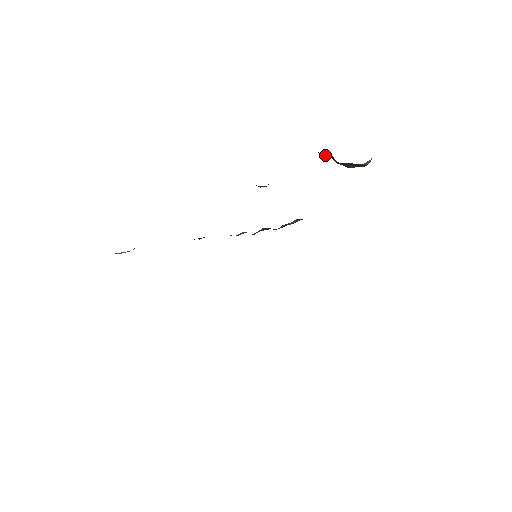
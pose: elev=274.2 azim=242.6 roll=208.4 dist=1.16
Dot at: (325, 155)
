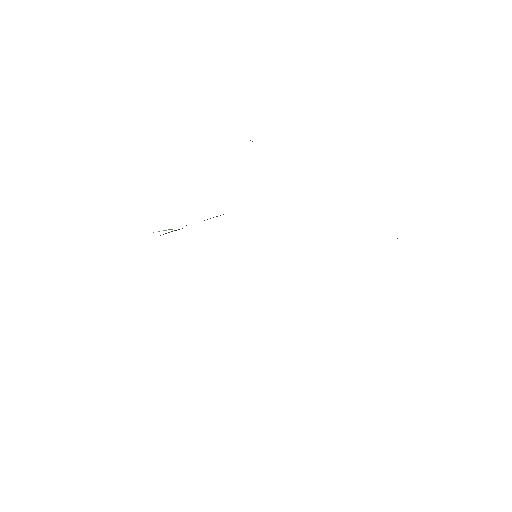
Dot at: occluded
